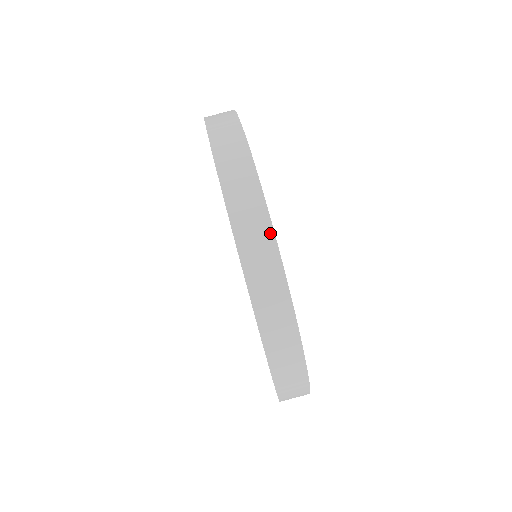
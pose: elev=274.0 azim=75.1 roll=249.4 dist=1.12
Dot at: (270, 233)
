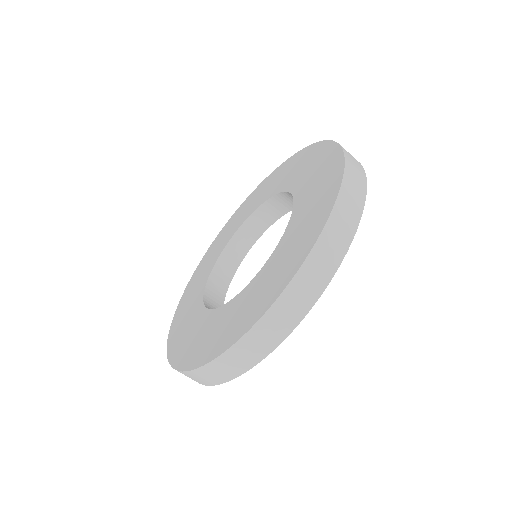
Dot at: (226, 380)
